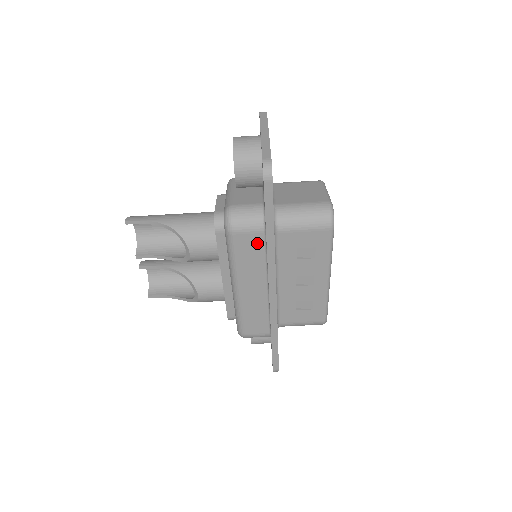
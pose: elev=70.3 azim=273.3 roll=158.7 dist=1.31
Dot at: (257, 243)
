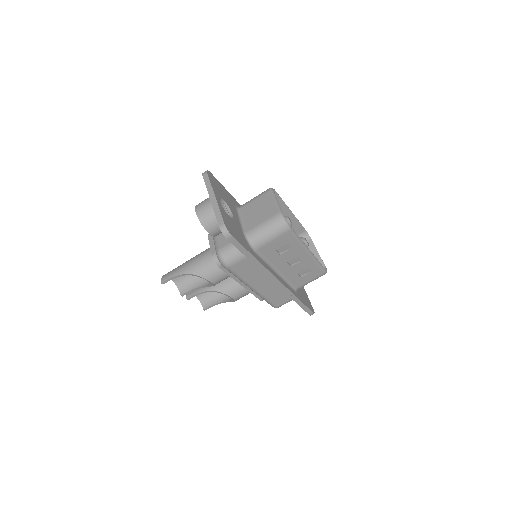
Dot at: (248, 263)
